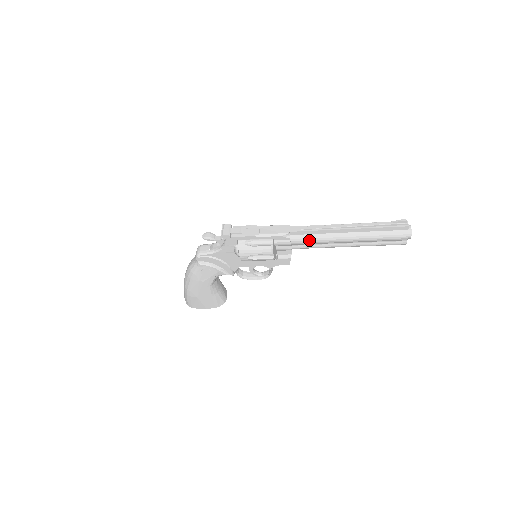
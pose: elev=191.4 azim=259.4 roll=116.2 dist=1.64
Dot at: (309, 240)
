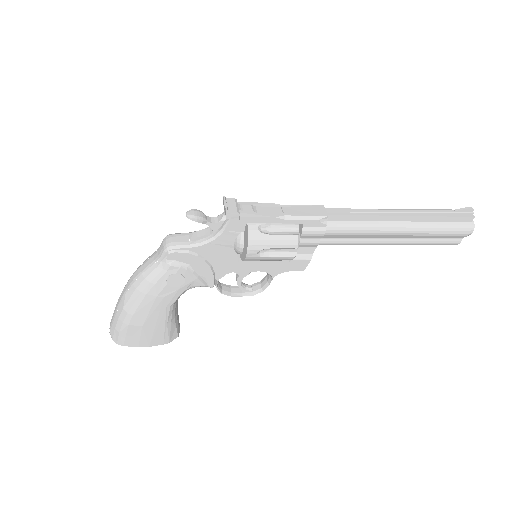
Dot at: (351, 229)
